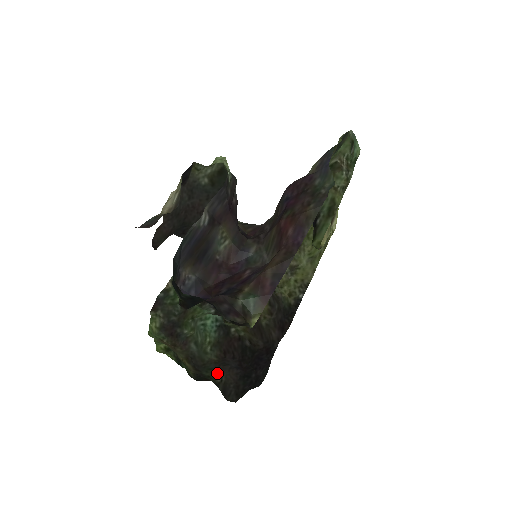
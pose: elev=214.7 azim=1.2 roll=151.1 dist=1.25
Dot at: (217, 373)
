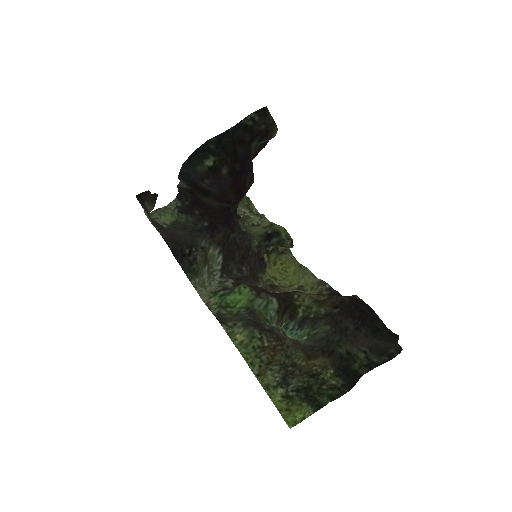
Dot at: (351, 347)
